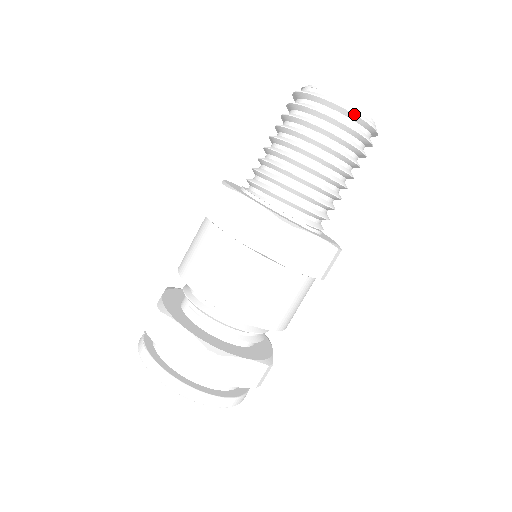
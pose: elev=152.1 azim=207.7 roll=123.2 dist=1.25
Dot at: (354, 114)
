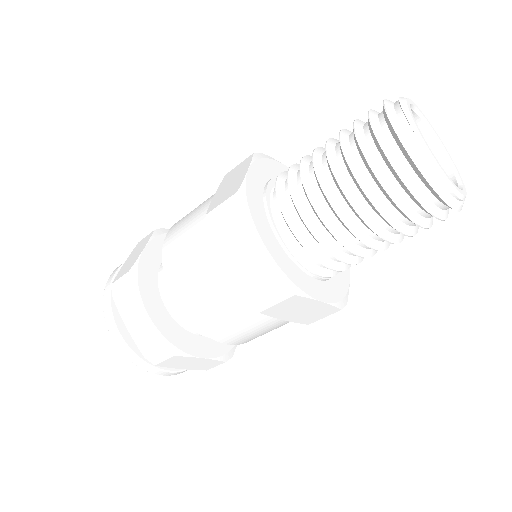
Dot at: (440, 196)
